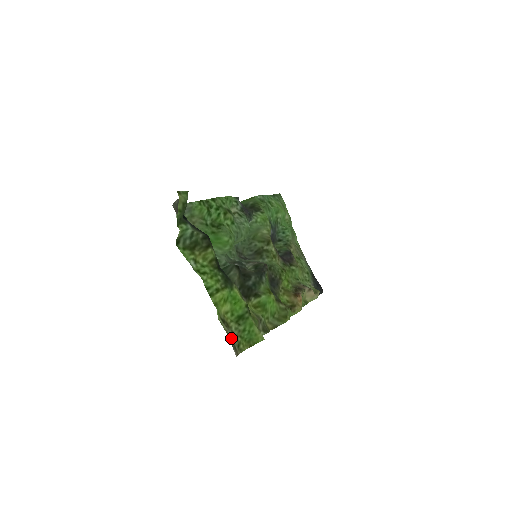
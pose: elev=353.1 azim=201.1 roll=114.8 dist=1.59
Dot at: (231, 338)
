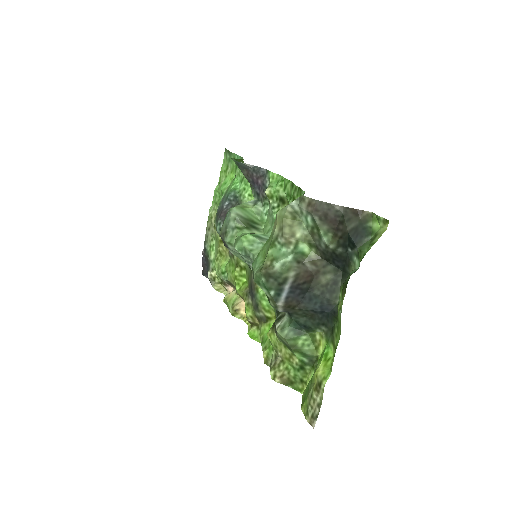
Dot at: (316, 405)
